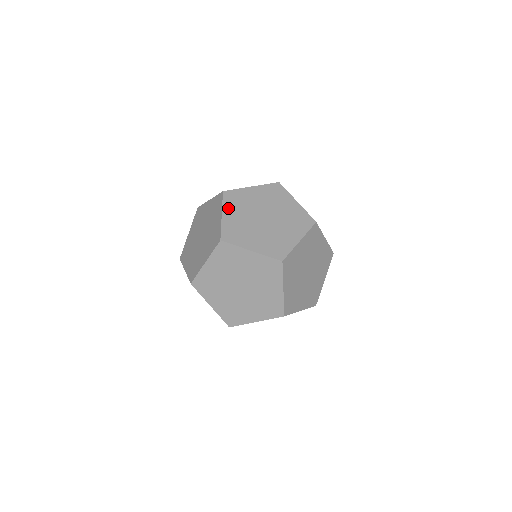
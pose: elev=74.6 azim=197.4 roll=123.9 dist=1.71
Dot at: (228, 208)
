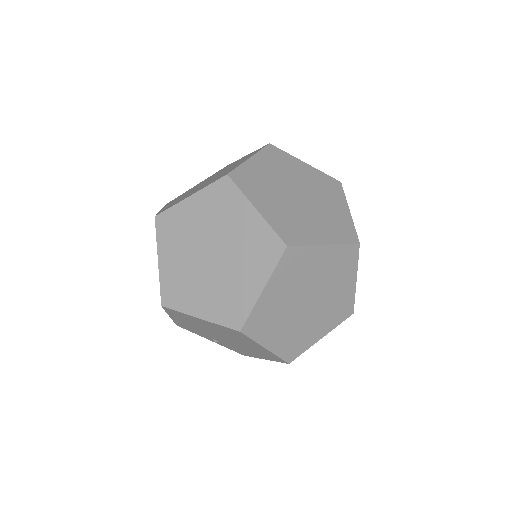
Dot at: (254, 197)
